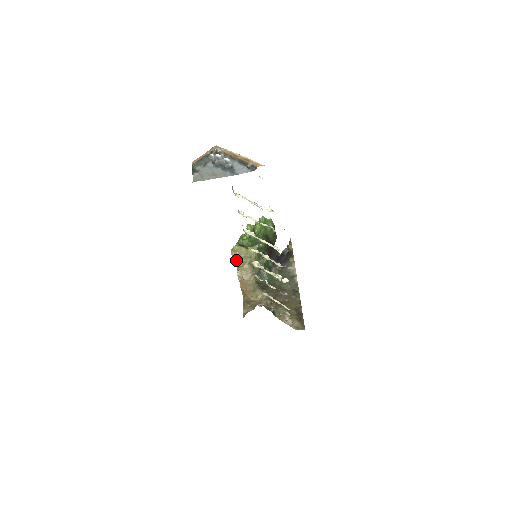
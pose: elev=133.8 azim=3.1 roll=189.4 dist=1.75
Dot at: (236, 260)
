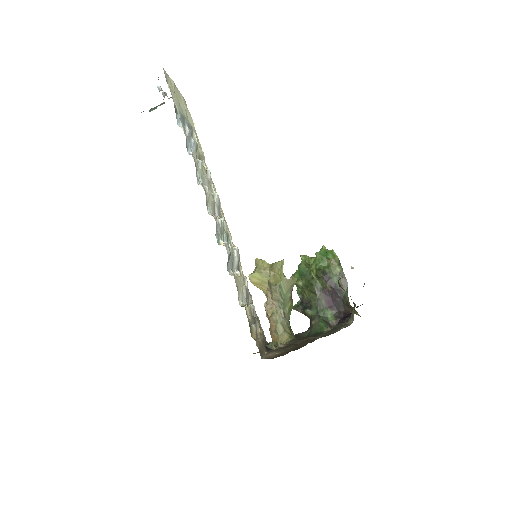
Dot at: (254, 276)
